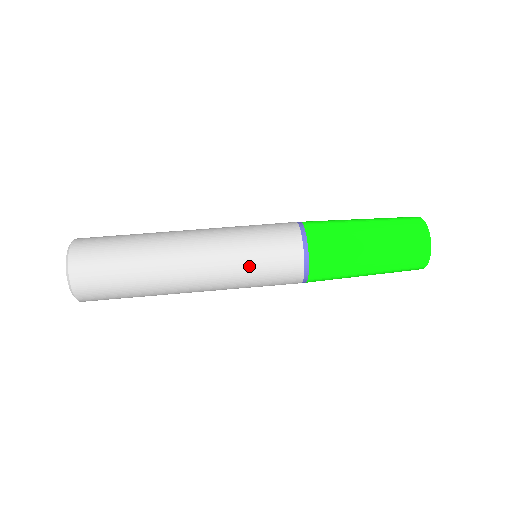
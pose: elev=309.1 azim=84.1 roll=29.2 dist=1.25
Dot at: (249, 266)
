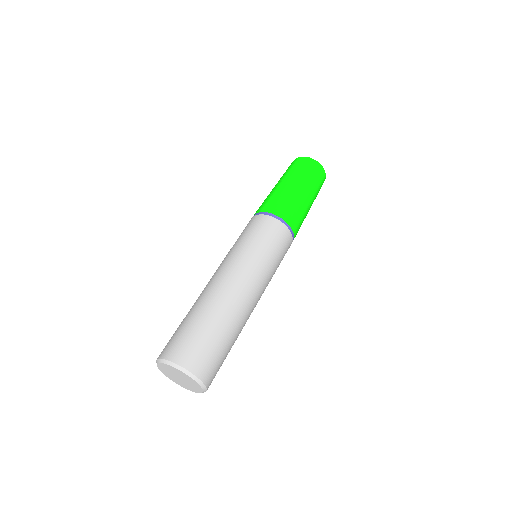
Dot at: (274, 265)
